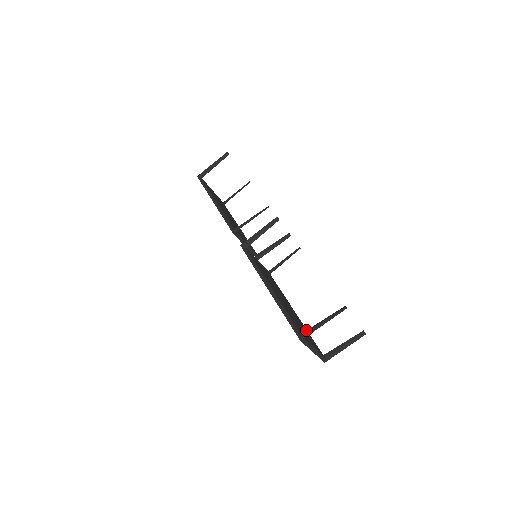
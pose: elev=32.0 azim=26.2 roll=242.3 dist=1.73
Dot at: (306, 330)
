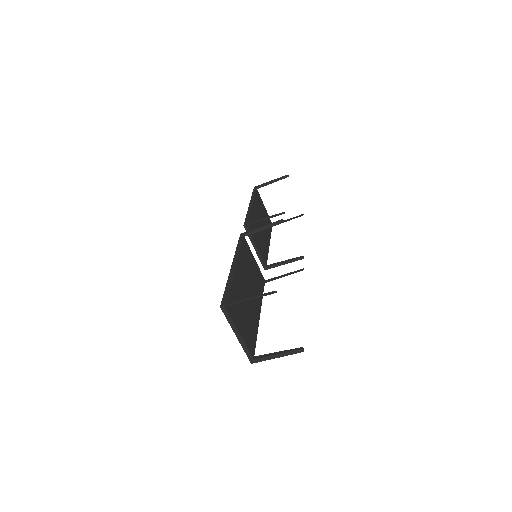
Dot at: (232, 301)
